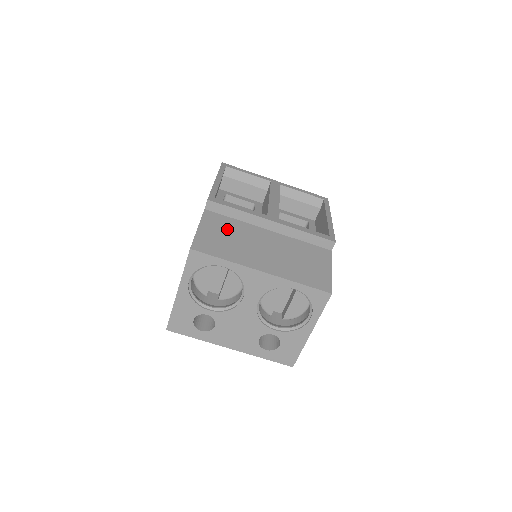
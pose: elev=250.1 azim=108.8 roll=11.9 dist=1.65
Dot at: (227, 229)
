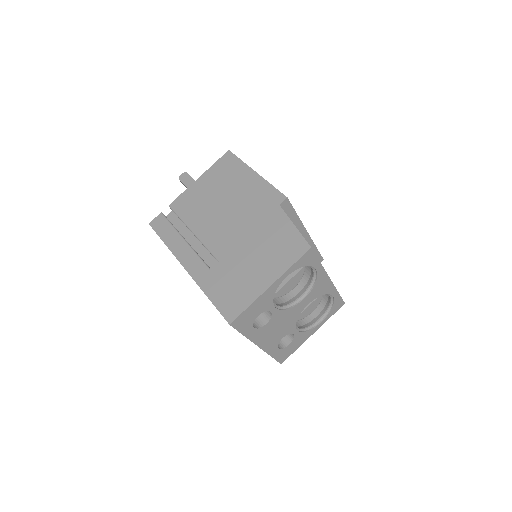
Dot at: occluded
